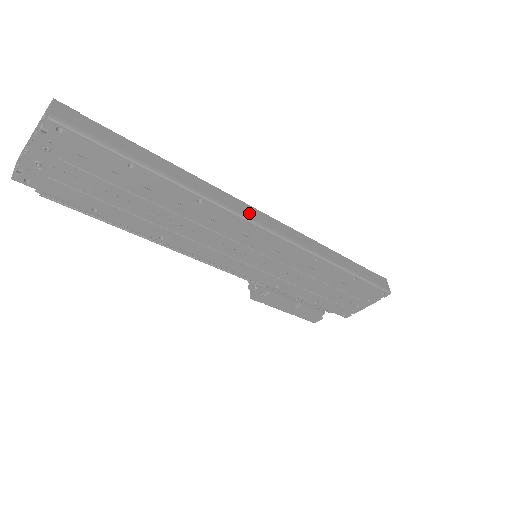
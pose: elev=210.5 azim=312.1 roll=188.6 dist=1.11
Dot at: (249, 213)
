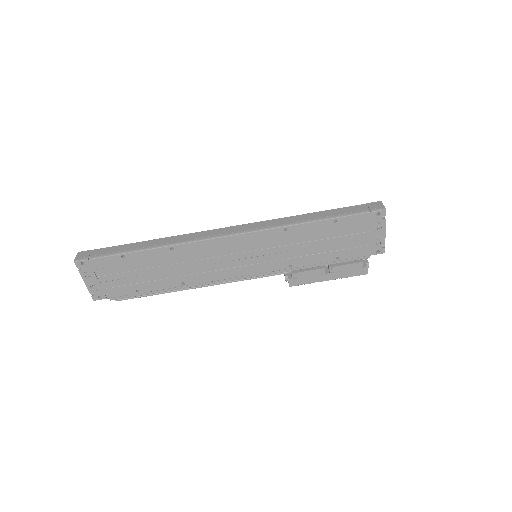
Dot at: (210, 234)
